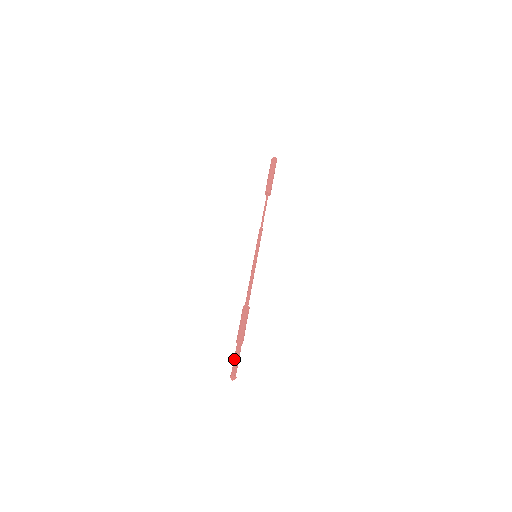
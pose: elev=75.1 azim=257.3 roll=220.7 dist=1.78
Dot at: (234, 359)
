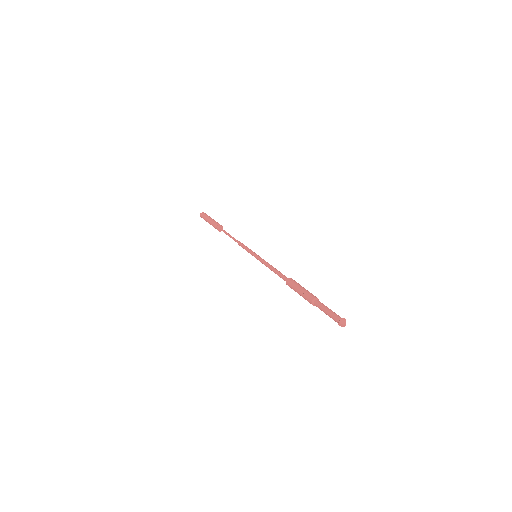
Dot at: (326, 312)
